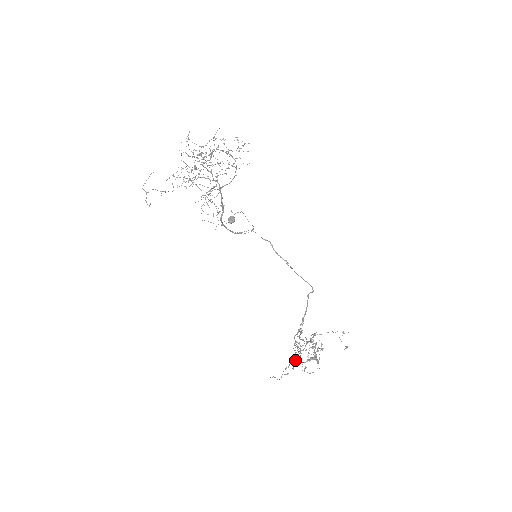
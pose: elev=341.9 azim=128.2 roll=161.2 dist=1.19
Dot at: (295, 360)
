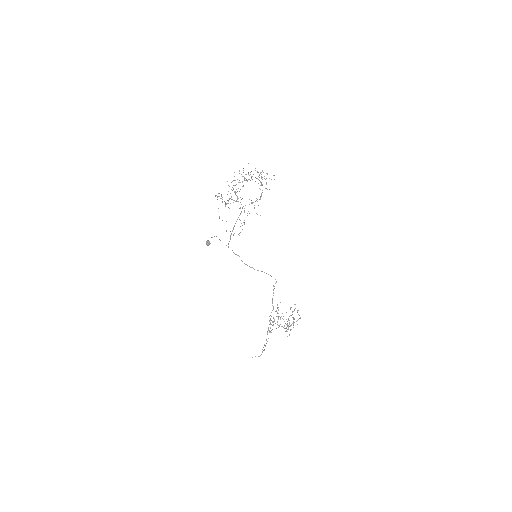
Dot at: occluded
